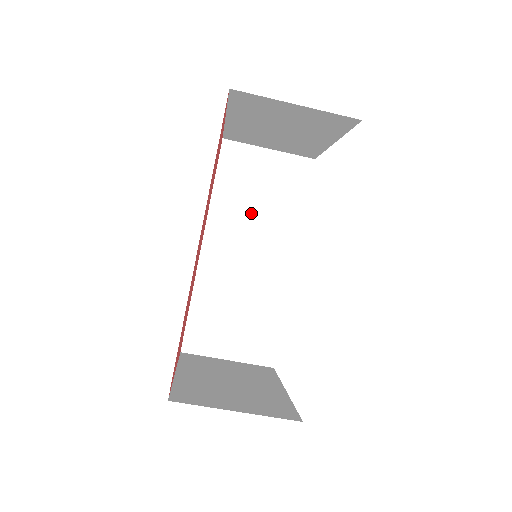
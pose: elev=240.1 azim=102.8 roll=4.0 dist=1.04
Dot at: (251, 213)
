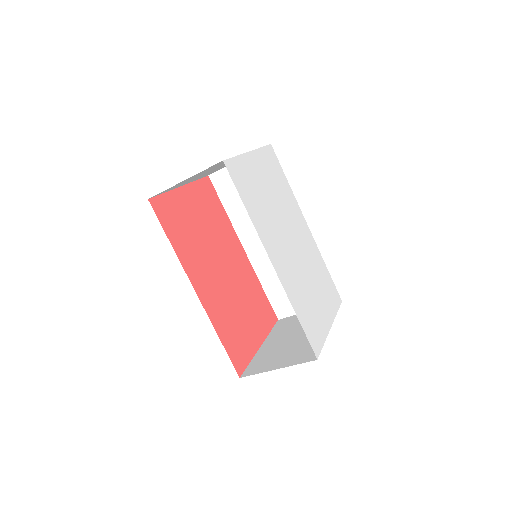
Dot at: occluded
